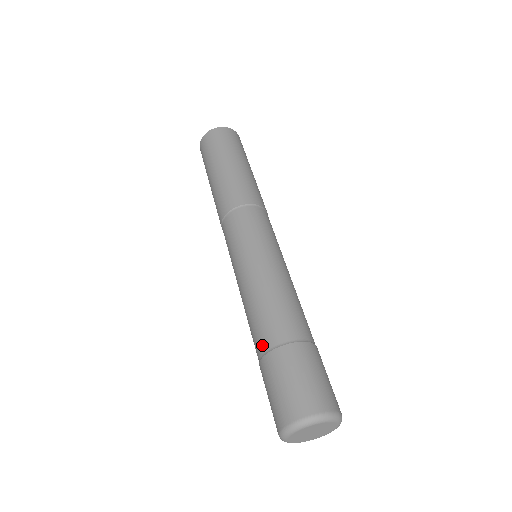
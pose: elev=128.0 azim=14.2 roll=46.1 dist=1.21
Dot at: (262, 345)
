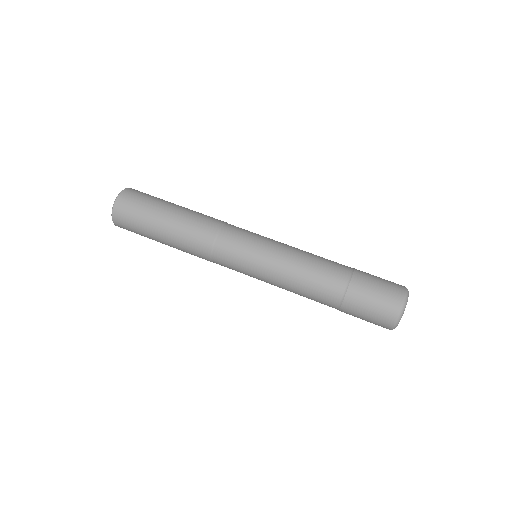
Dot at: (341, 282)
